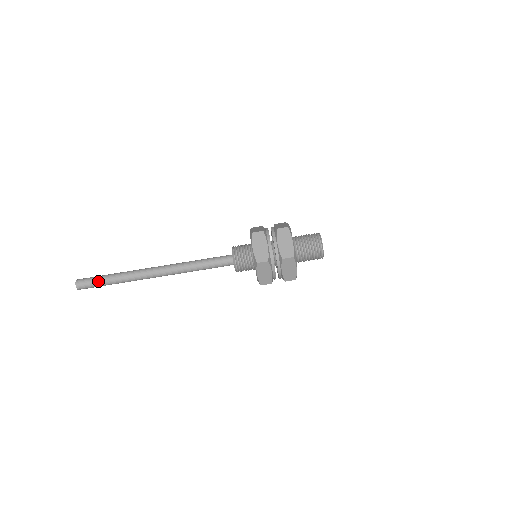
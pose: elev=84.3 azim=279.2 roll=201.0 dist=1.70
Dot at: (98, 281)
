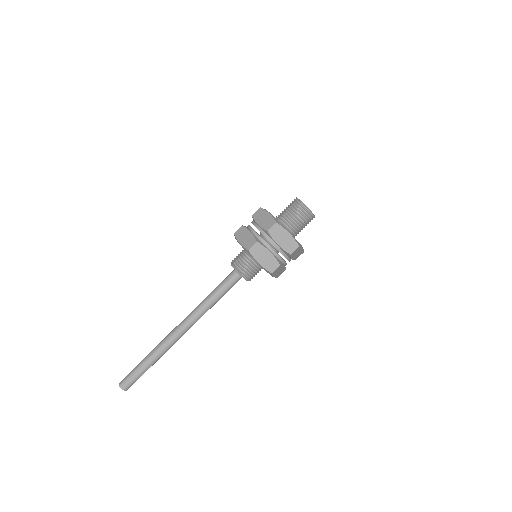
Dot at: (140, 374)
